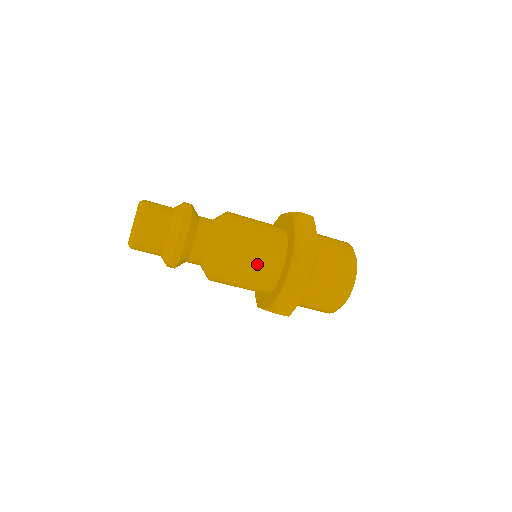
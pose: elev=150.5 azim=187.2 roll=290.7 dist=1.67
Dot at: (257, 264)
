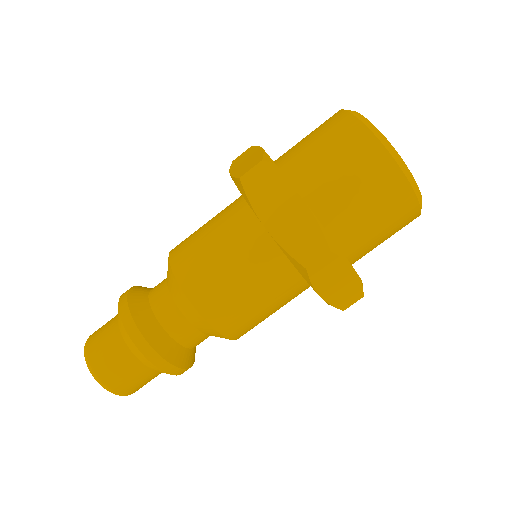
Dot at: (263, 296)
